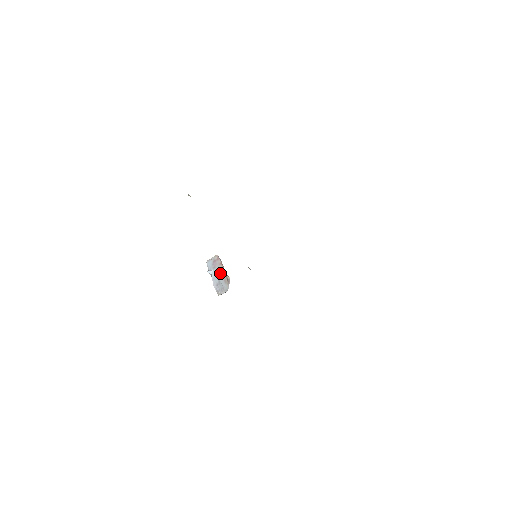
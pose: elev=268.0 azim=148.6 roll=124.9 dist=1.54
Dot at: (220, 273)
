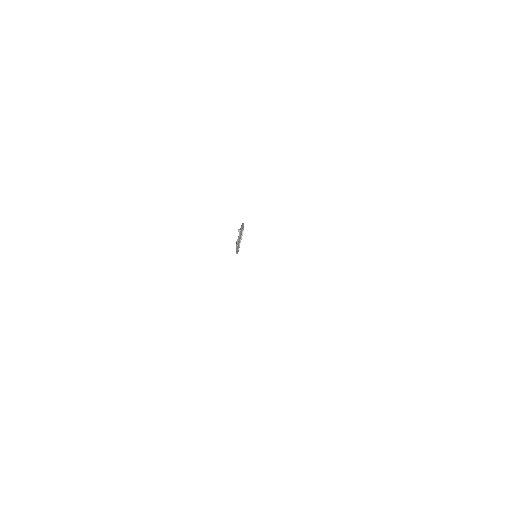
Dot at: (239, 240)
